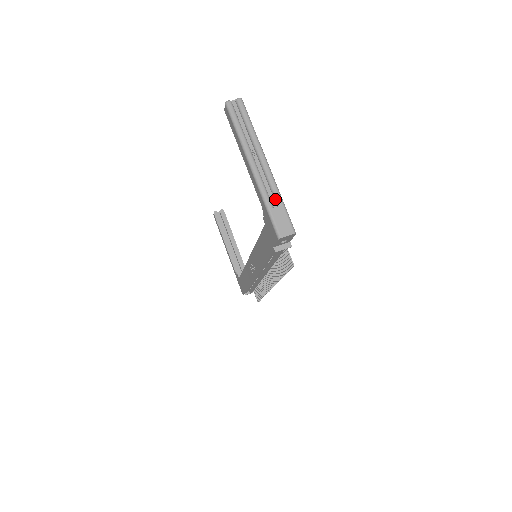
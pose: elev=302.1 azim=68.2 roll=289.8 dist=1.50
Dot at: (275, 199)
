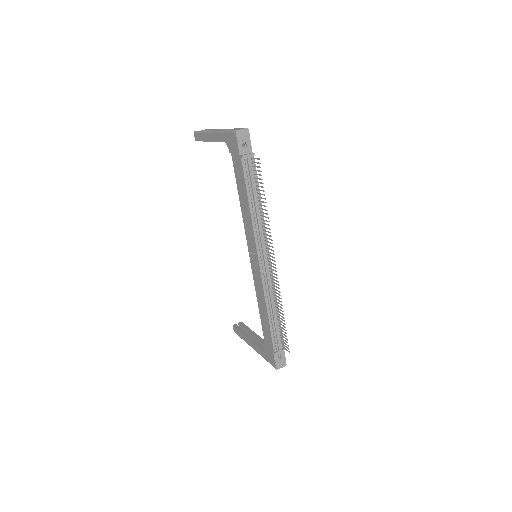
Dot at: occluded
